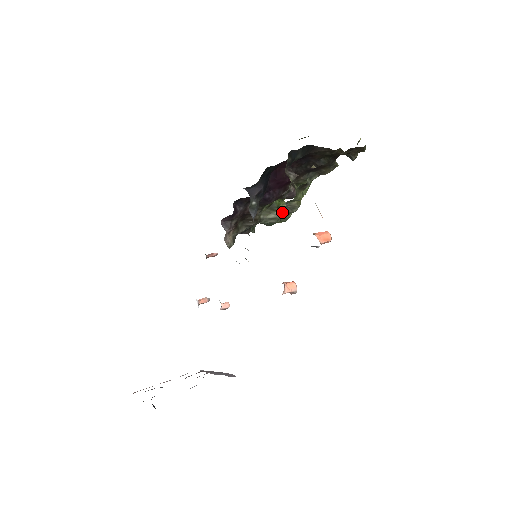
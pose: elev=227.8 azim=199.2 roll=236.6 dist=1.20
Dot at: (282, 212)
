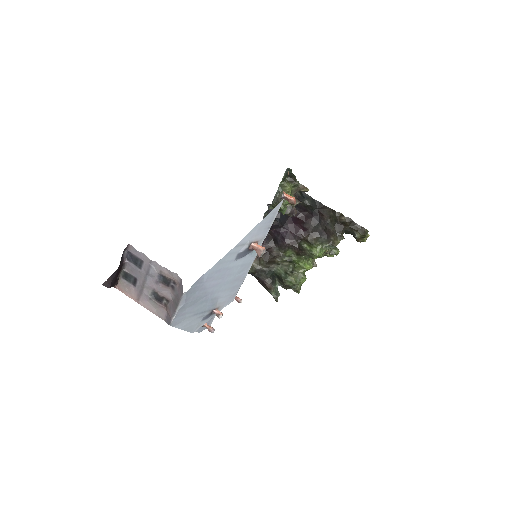
Dot at: (277, 201)
